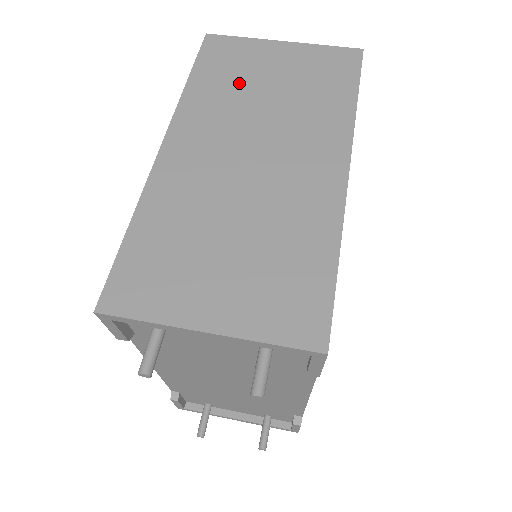
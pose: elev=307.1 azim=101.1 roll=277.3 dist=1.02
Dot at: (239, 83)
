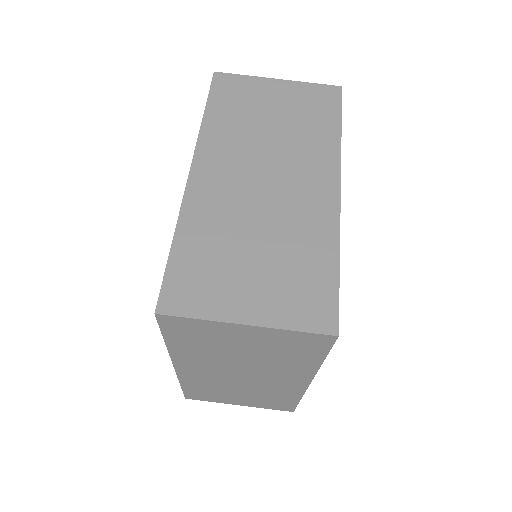
Dot at: (213, 348)
